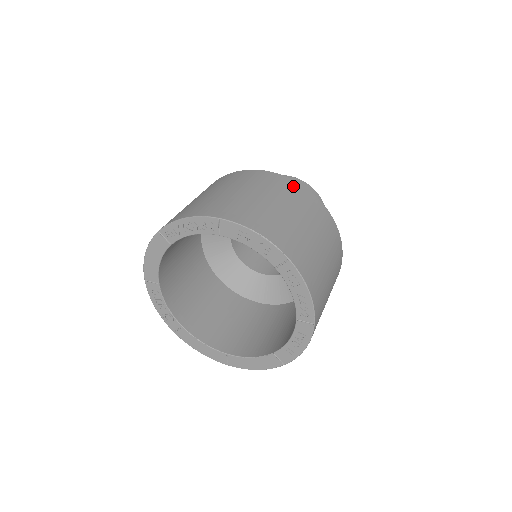
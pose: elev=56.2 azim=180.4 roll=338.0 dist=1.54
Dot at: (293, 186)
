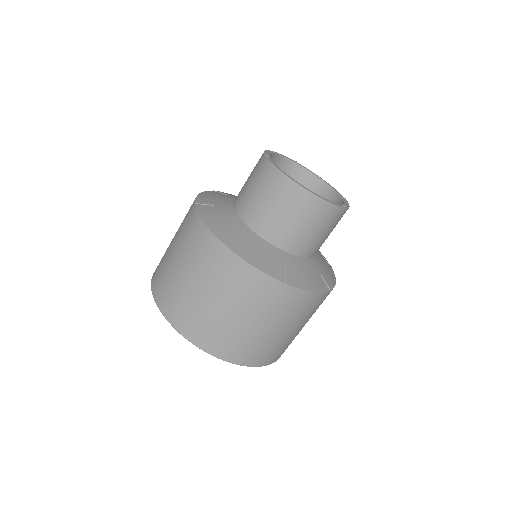
Dot at: (198, 230)
